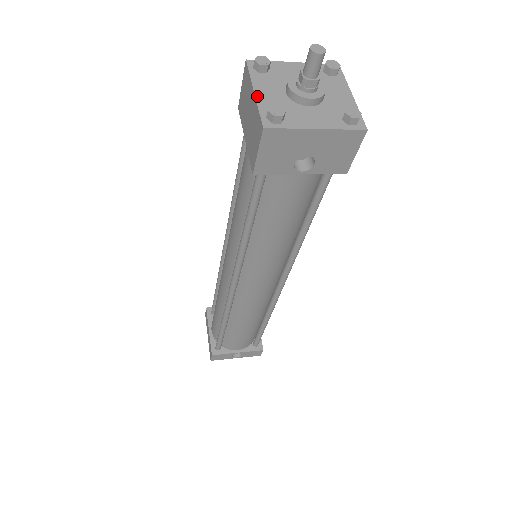
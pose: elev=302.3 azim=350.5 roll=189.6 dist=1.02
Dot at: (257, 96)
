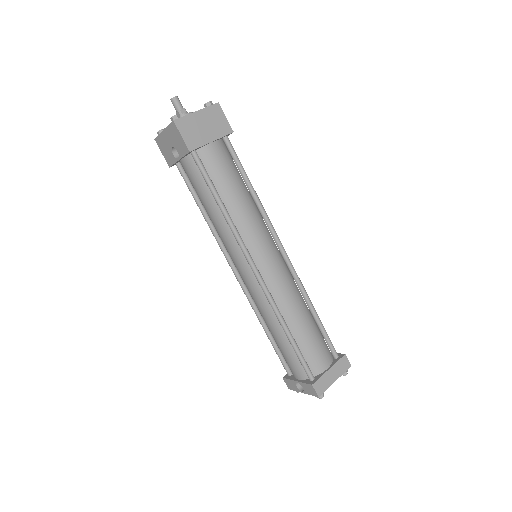
Dot at: occluded
